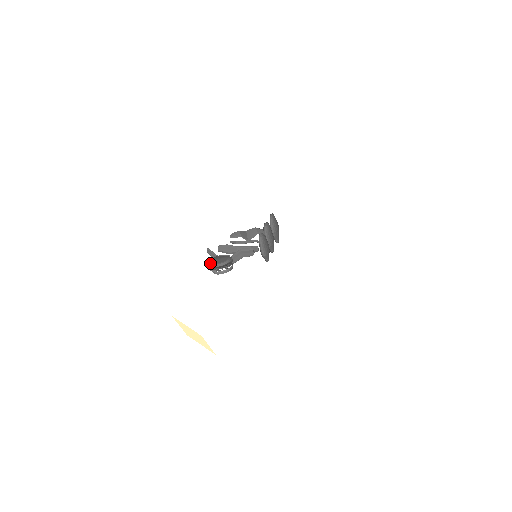
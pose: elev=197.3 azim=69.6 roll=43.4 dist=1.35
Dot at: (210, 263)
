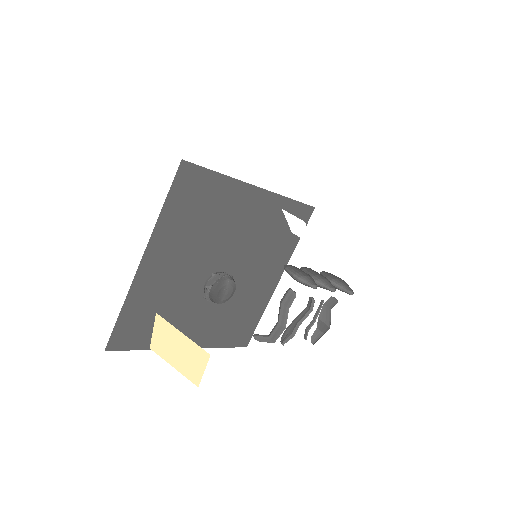
Dot at: (205, 293)
